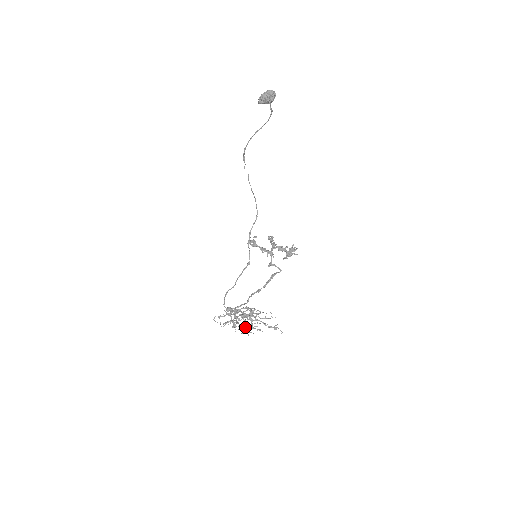
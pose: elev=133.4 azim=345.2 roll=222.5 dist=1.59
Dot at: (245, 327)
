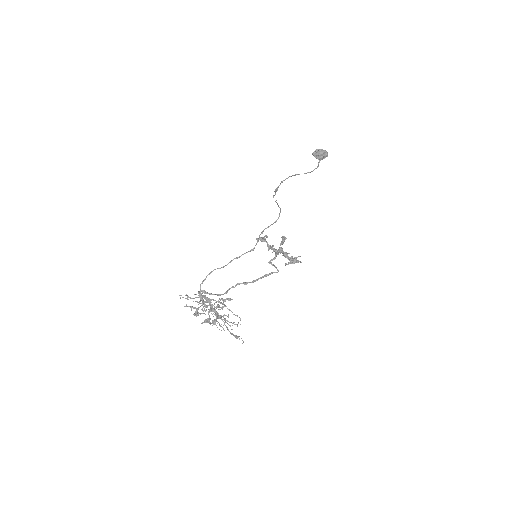
Dot at: occluded
